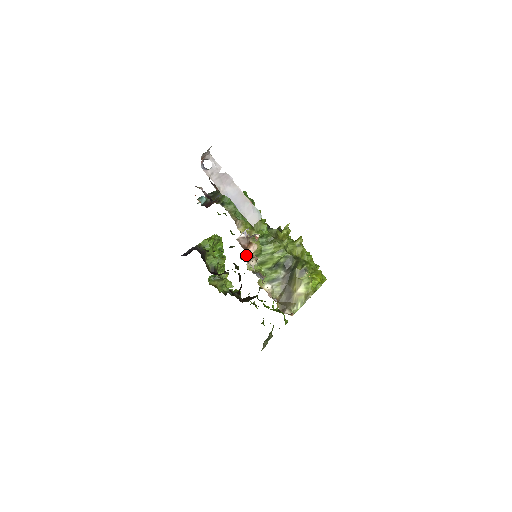
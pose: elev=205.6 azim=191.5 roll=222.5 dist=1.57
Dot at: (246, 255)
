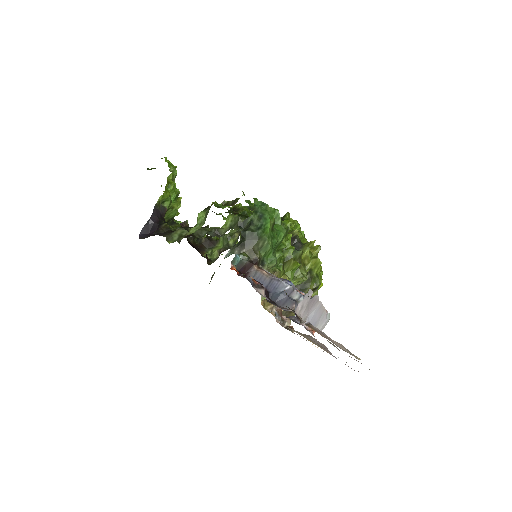
Dot at: occluded
